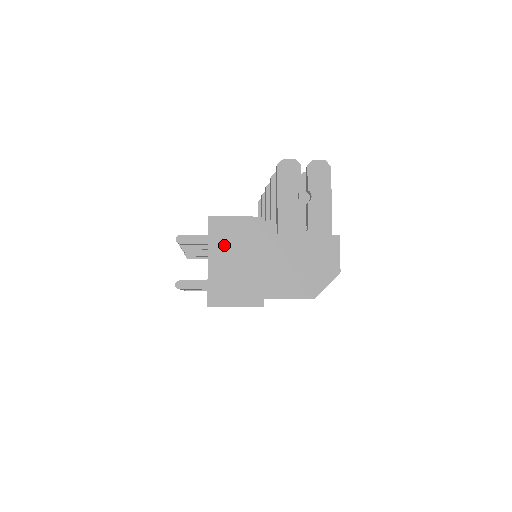
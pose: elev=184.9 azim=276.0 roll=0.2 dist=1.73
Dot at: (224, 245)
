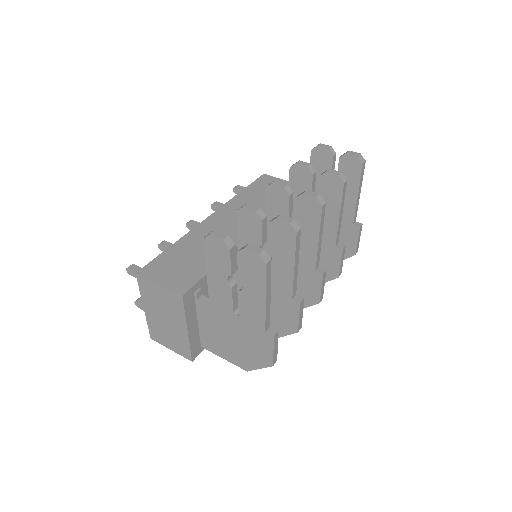
Dot at: (153, 303)
